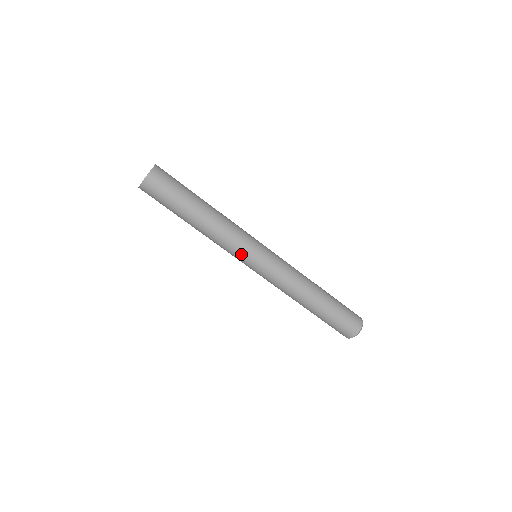
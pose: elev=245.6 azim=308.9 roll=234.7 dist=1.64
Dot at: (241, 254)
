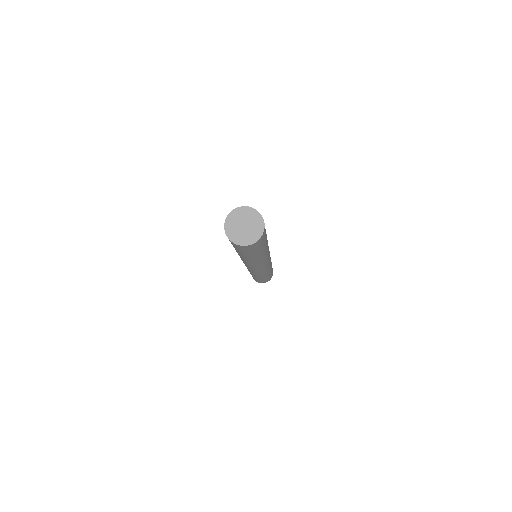
Dot at: (243, 262)
